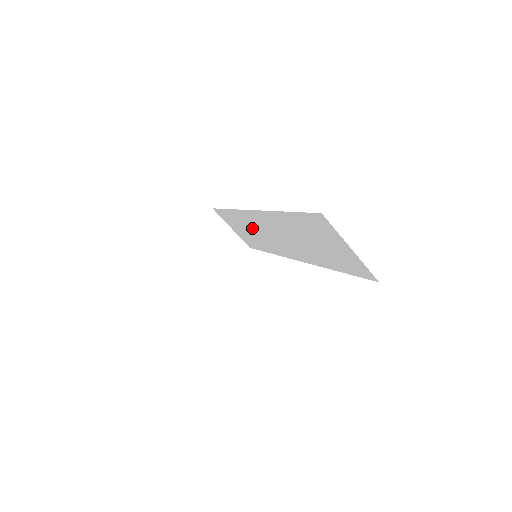
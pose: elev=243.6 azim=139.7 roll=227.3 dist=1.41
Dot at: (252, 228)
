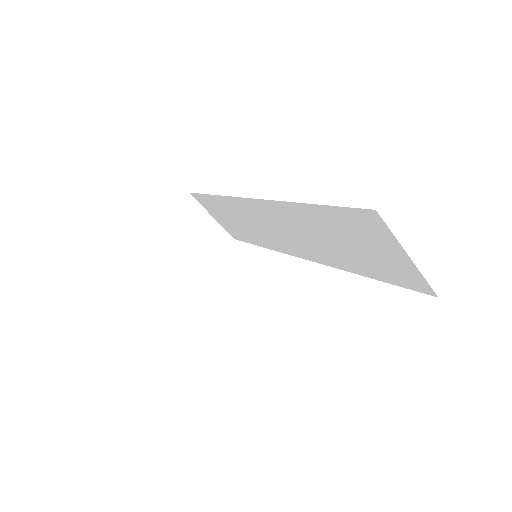
Dot at: (244, 218)
